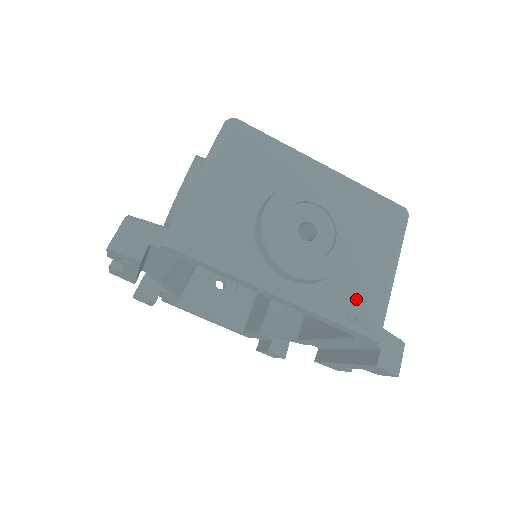
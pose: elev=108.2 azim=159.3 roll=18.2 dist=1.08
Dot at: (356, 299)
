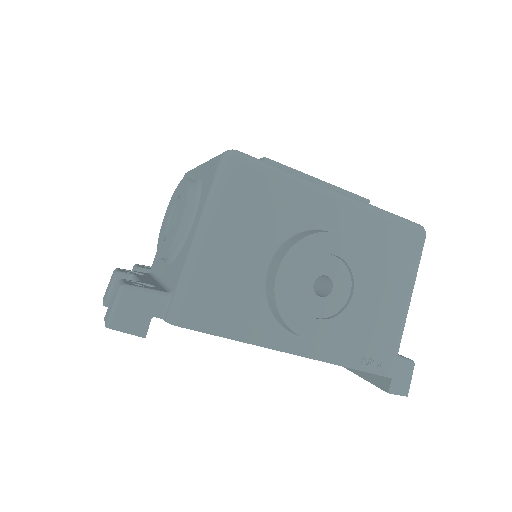
Dot at: (371, 340)
